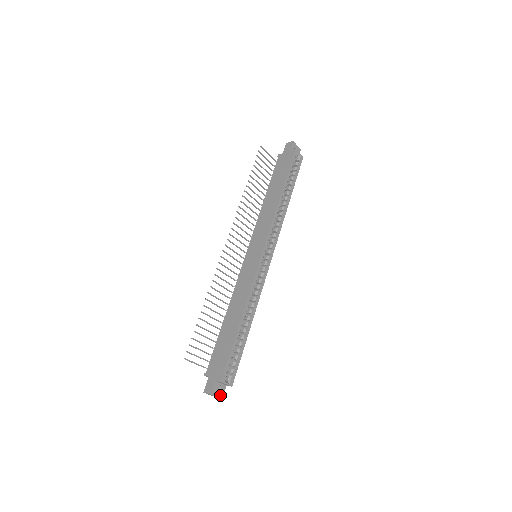
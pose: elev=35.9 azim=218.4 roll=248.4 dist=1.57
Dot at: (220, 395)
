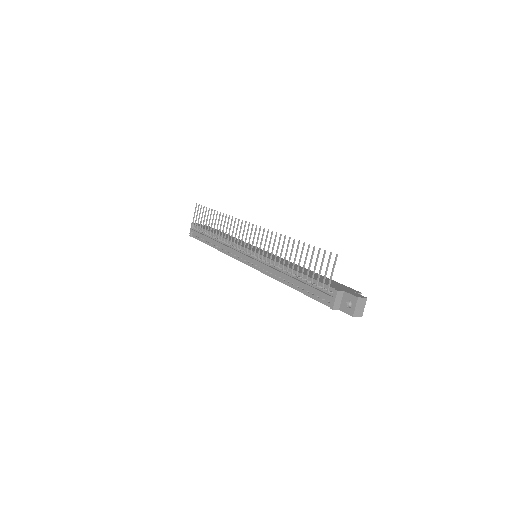
Dot at: (361, 311)
